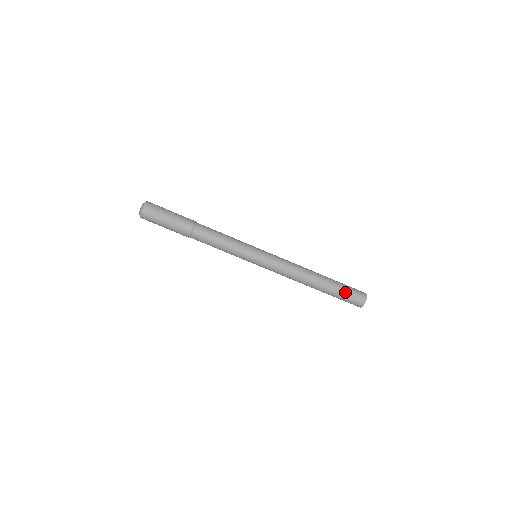
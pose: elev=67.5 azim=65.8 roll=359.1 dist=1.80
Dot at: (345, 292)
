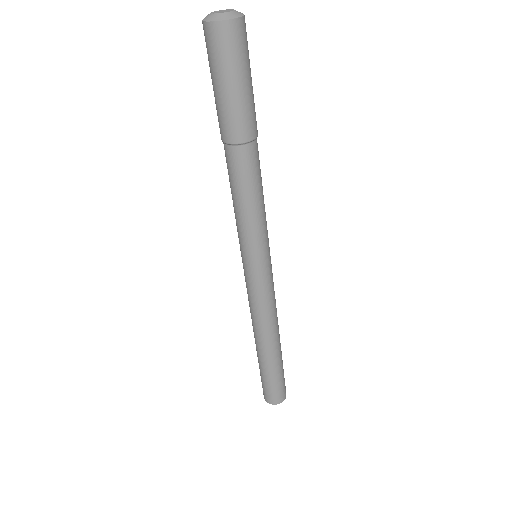
Dot at: (274, 382)
